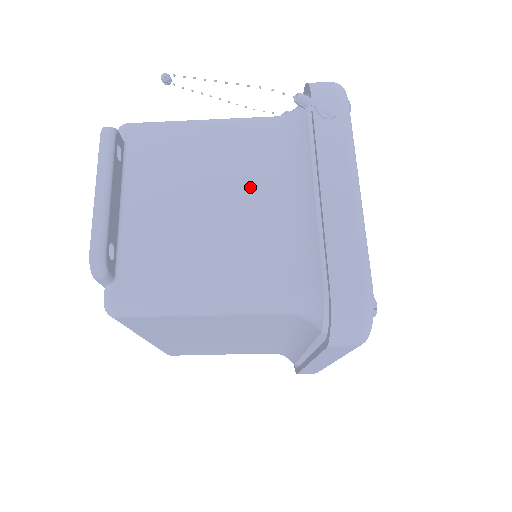
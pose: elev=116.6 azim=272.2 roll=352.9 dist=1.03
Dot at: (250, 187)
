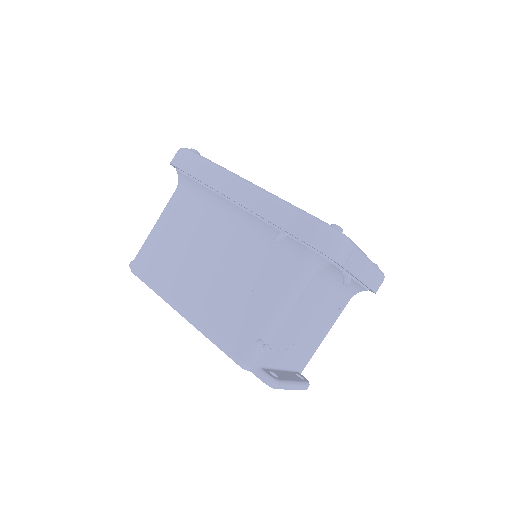
Dot at: (320, 303)
